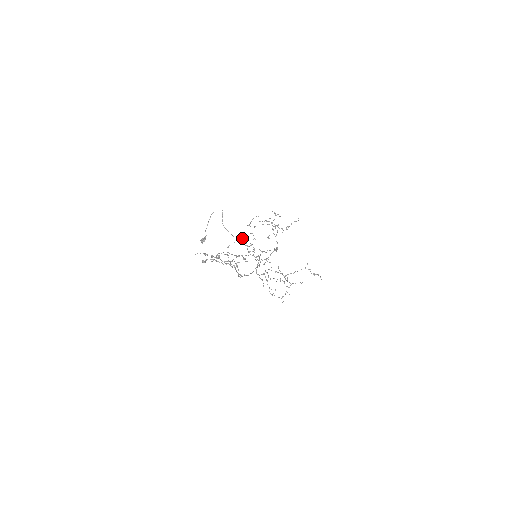
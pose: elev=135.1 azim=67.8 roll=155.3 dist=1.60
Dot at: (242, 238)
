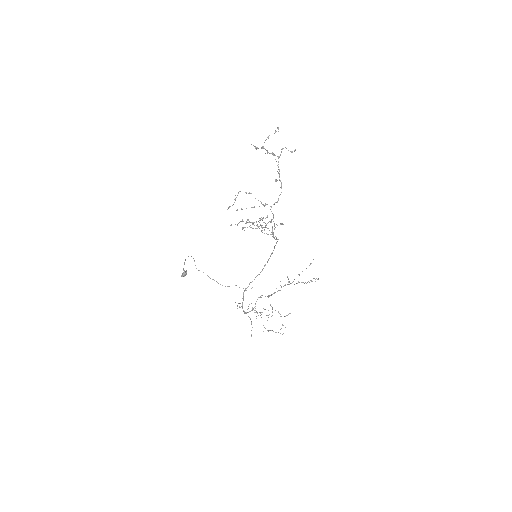
Dot at: occluded
